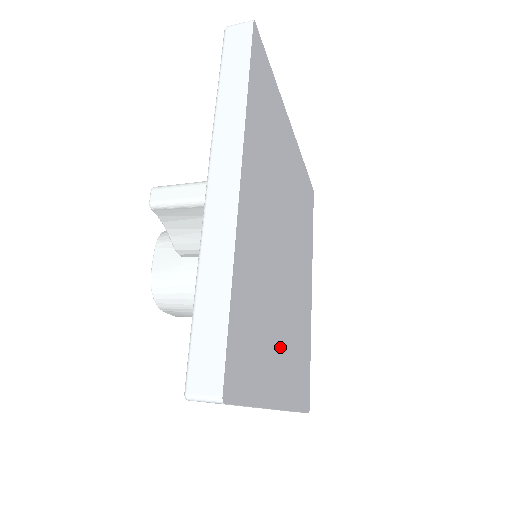
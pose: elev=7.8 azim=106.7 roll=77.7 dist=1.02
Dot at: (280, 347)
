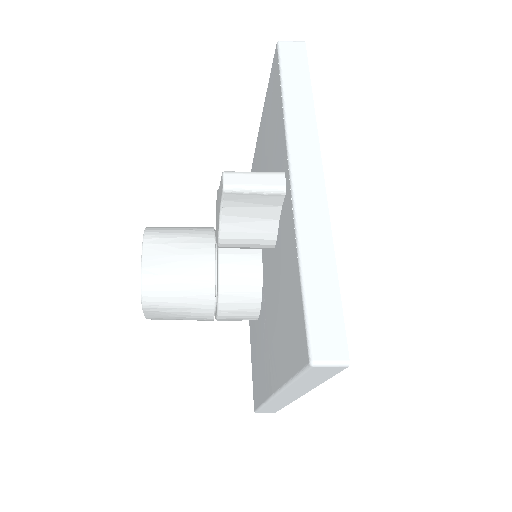
Dot at: occluded
